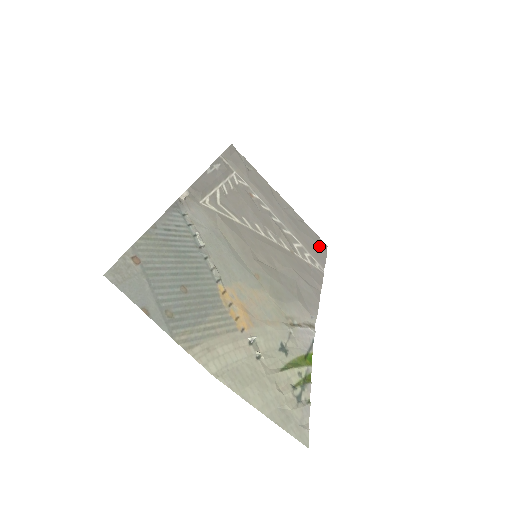
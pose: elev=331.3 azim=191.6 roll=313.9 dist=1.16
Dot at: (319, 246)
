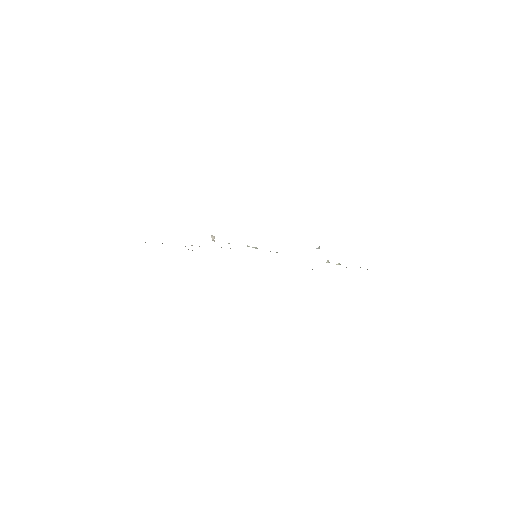
Dot at: occluded
